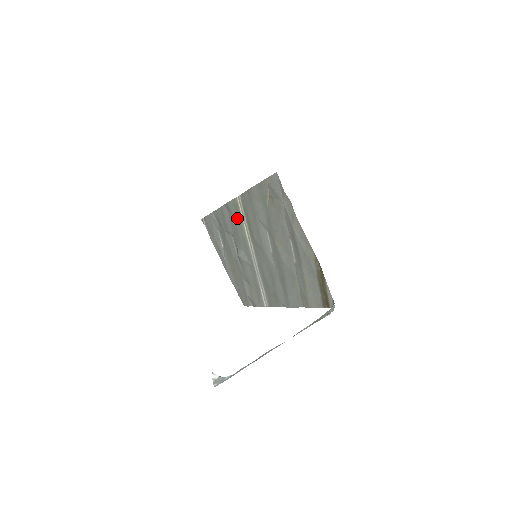
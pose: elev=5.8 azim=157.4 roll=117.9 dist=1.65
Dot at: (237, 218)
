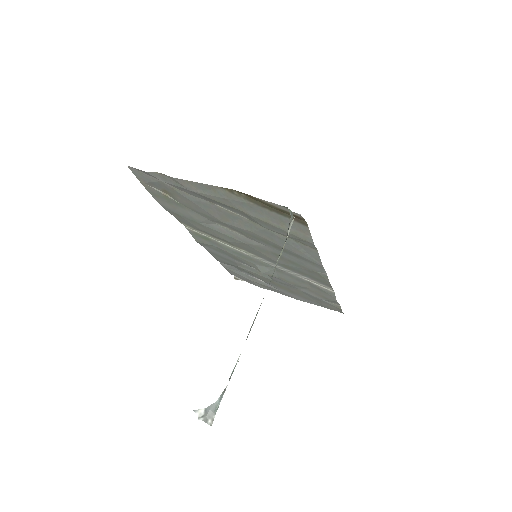
Dot at: (213, 244)
